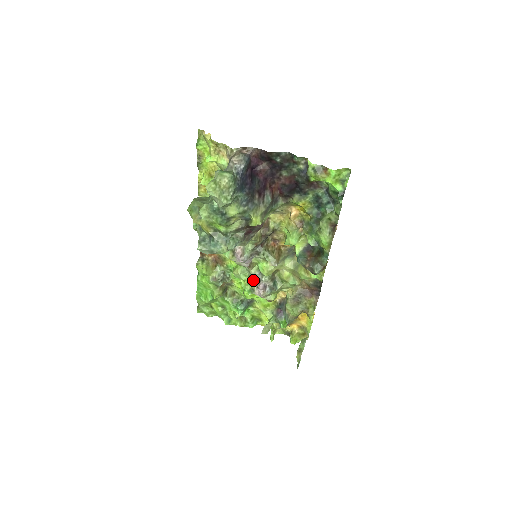
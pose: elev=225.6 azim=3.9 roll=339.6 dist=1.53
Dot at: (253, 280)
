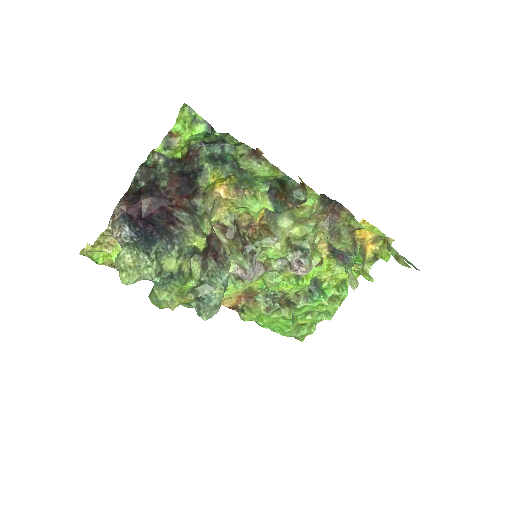
Dot at: (286, 271)
